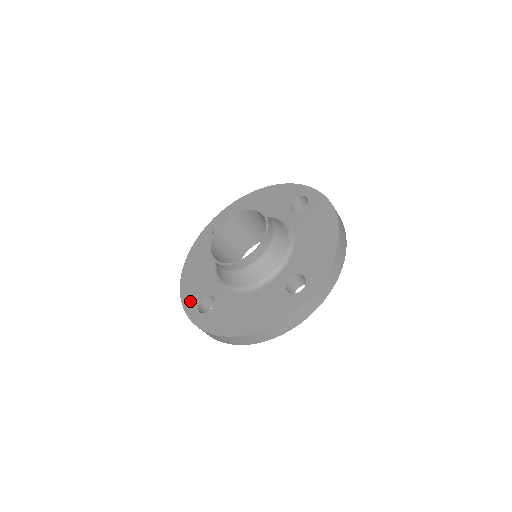
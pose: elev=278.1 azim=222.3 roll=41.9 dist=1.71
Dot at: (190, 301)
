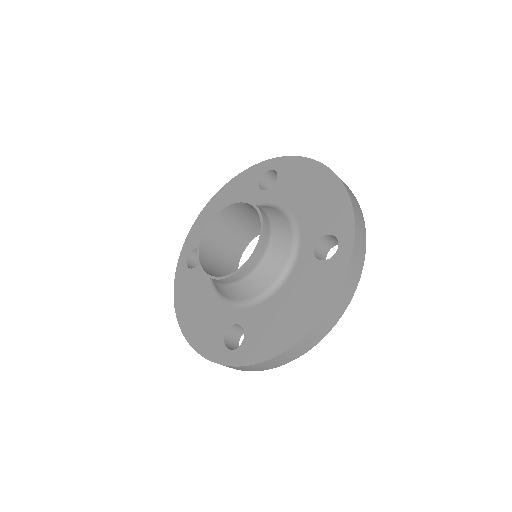
Dot at: (211, 347)
